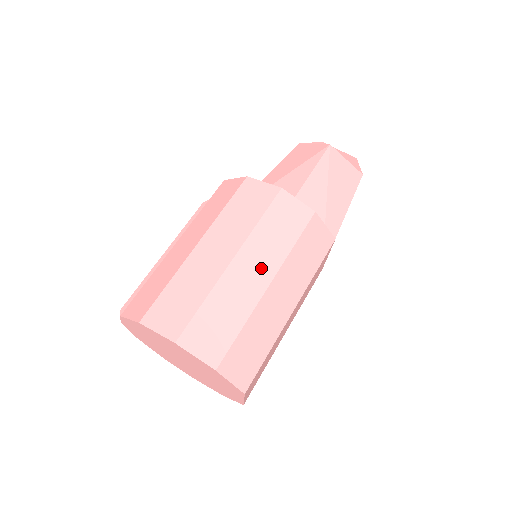
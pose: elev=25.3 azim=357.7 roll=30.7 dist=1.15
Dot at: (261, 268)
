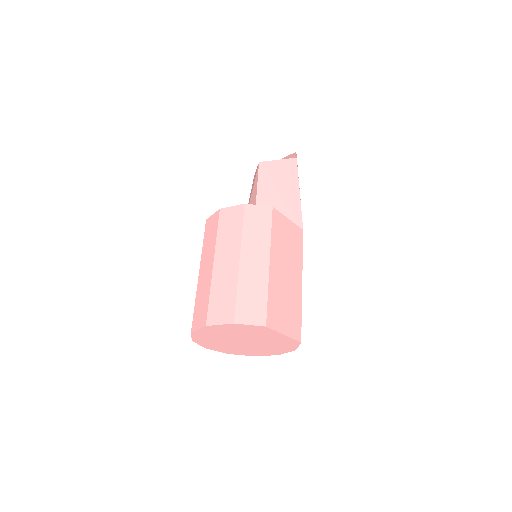
Dot at: (230, 256)
